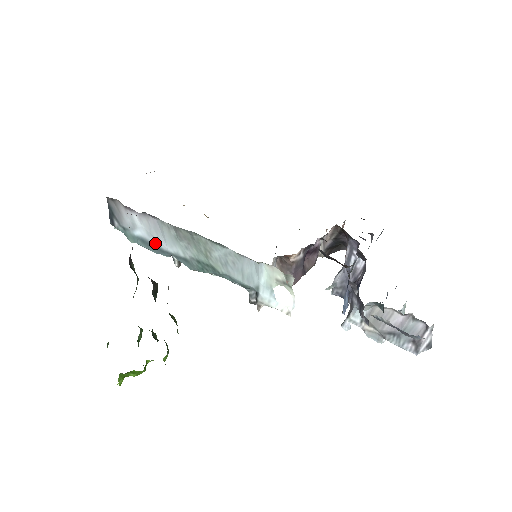
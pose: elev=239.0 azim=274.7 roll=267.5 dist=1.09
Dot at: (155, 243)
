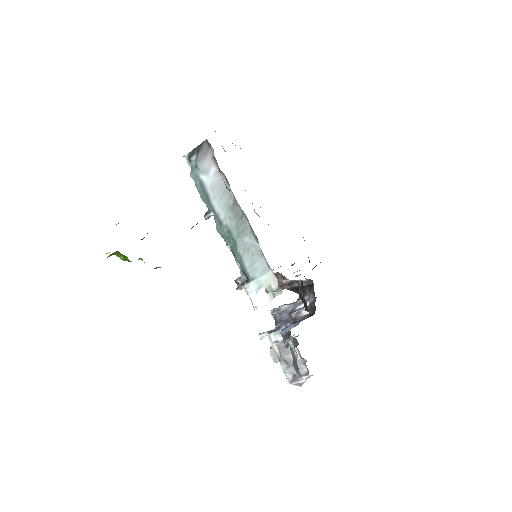
Dot at: (210, 195)
